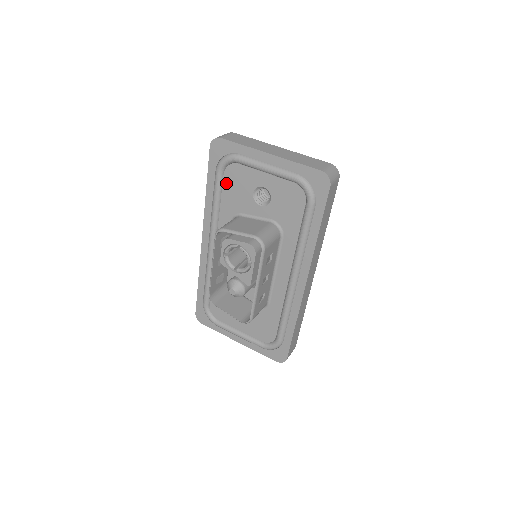
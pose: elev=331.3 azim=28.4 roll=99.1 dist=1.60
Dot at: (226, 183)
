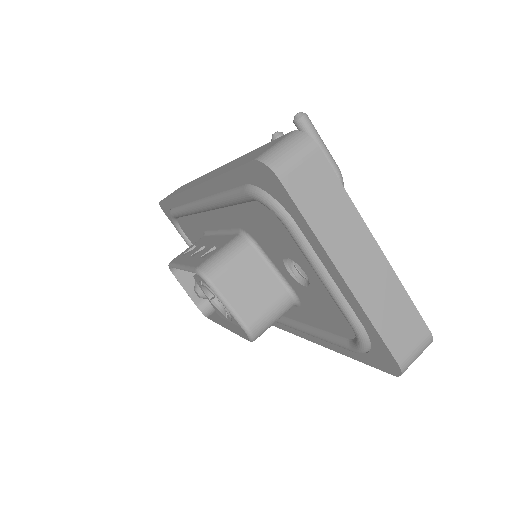
Dot at: (254, 209)
